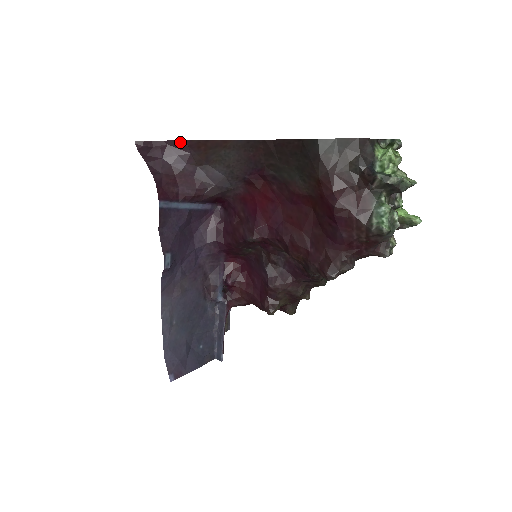
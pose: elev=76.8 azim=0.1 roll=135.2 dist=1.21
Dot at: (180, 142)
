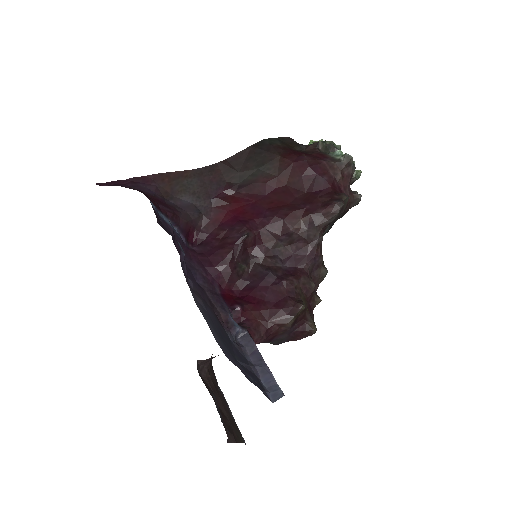
Dot at: (144, 178)
